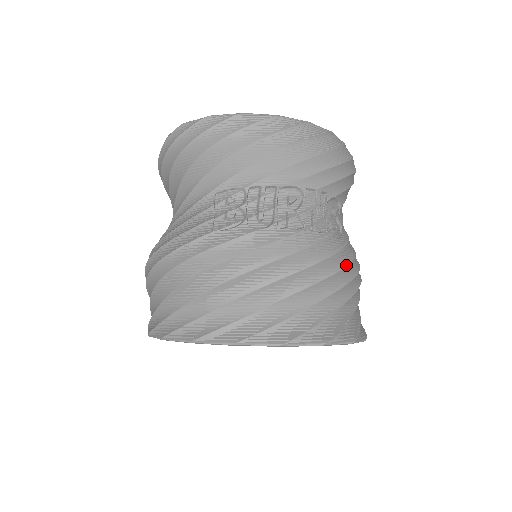
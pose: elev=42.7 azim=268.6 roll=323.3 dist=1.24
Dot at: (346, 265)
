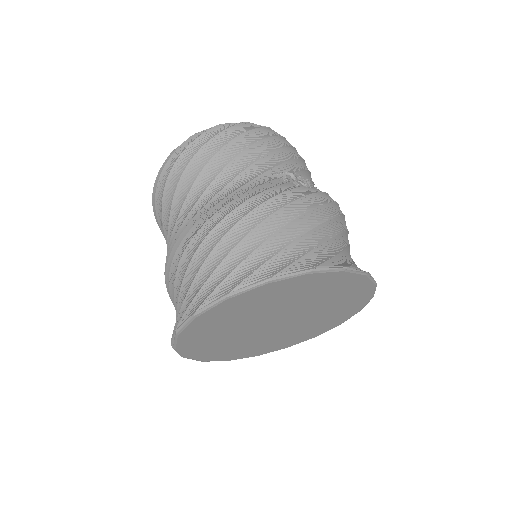
Dot at: occluded
